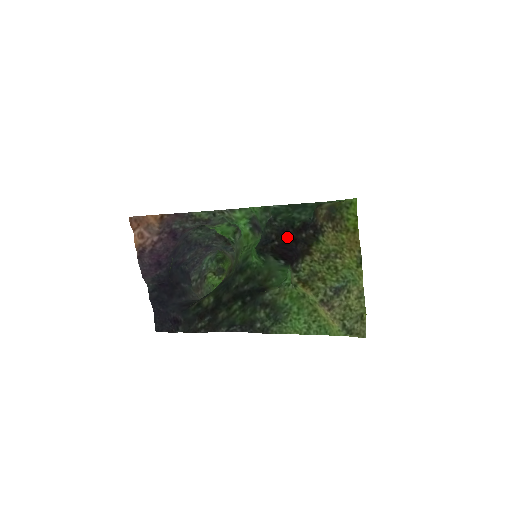
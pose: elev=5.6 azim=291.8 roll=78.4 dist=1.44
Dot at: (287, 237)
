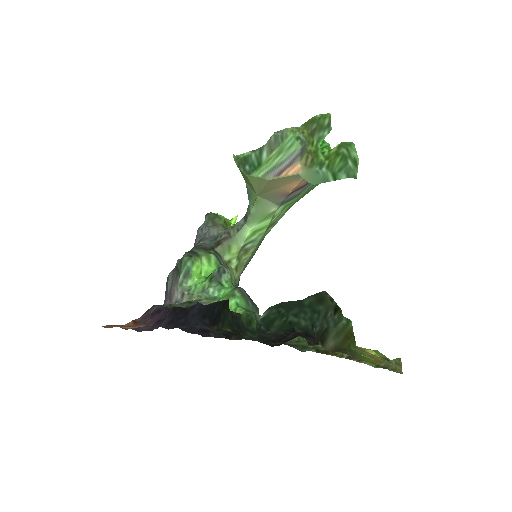
Dot at: (290, 338)
